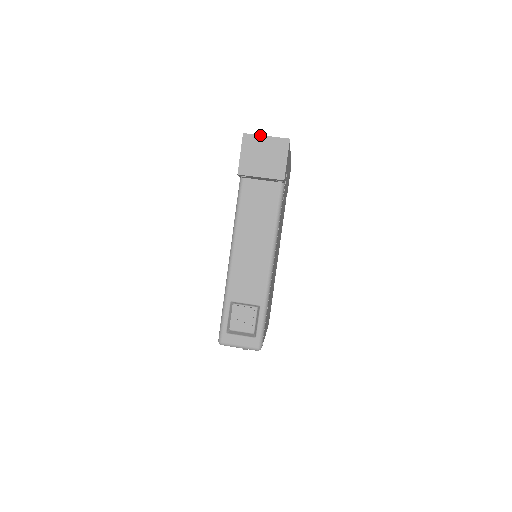
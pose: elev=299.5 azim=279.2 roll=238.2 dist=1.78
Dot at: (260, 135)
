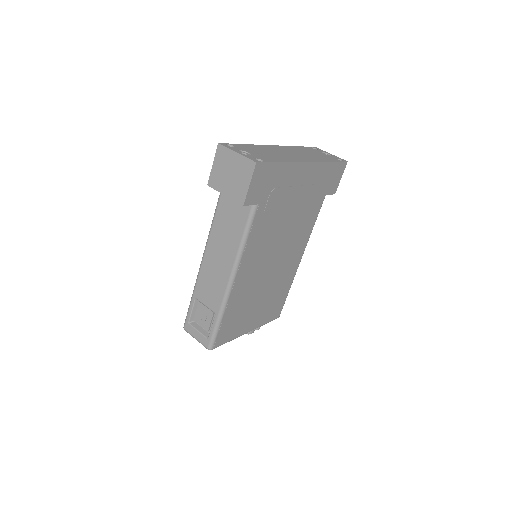
Dot at: (231, 150)
